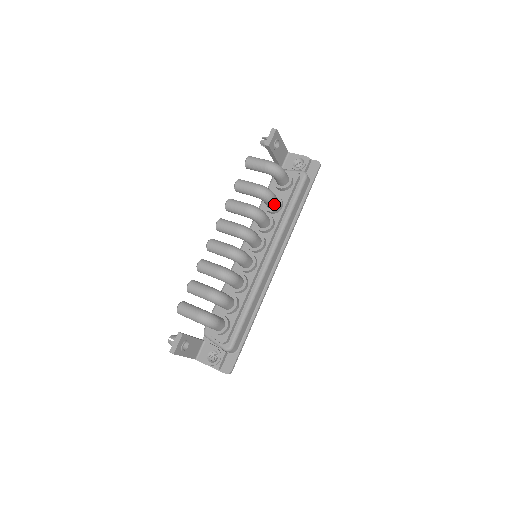
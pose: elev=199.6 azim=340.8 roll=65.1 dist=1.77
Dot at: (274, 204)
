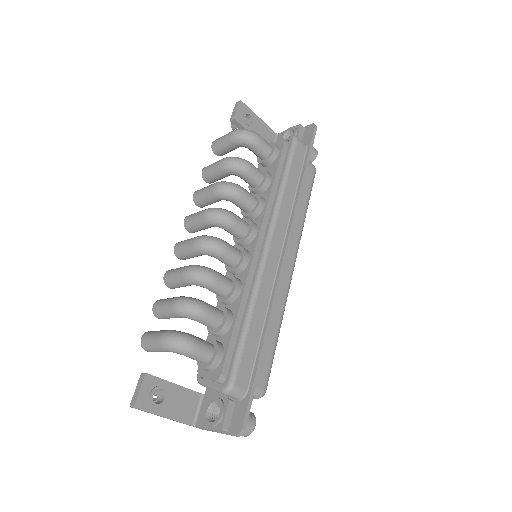
Dot at: (255, 177)
